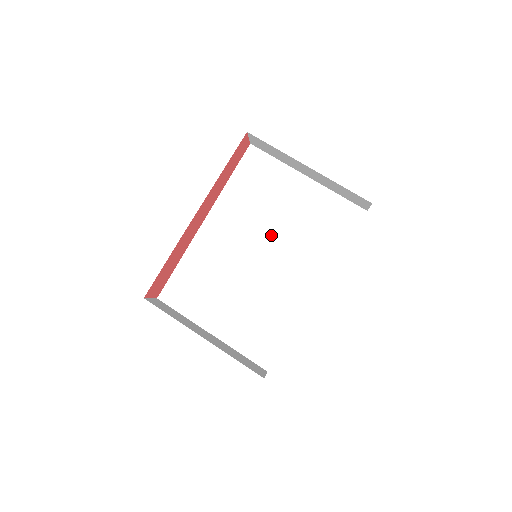
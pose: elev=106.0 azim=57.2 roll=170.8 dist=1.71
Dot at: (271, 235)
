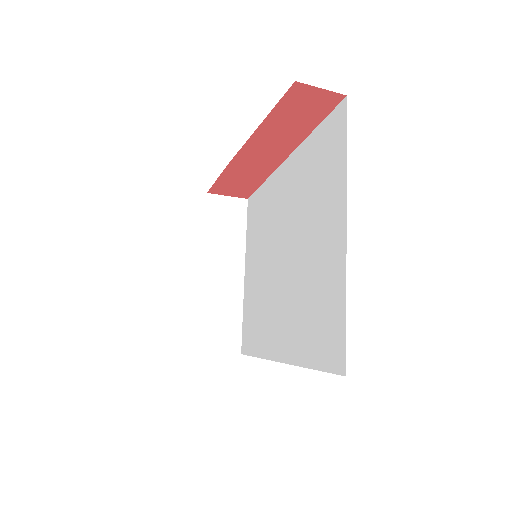
Dot at: (294, 251)
